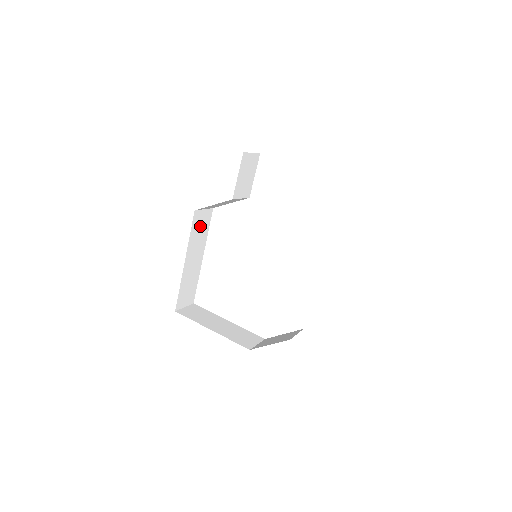
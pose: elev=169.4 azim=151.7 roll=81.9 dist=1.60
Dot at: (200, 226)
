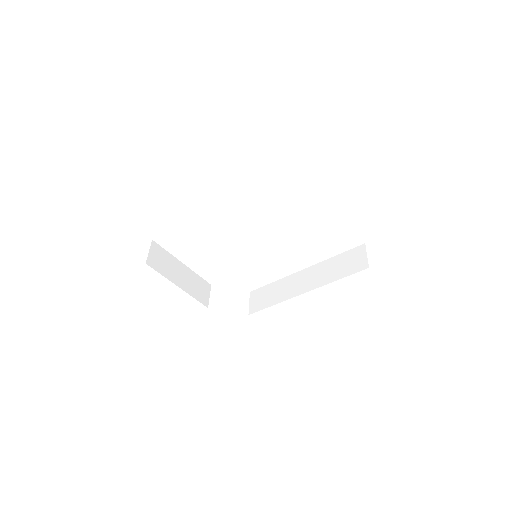
Dot at: occluded
